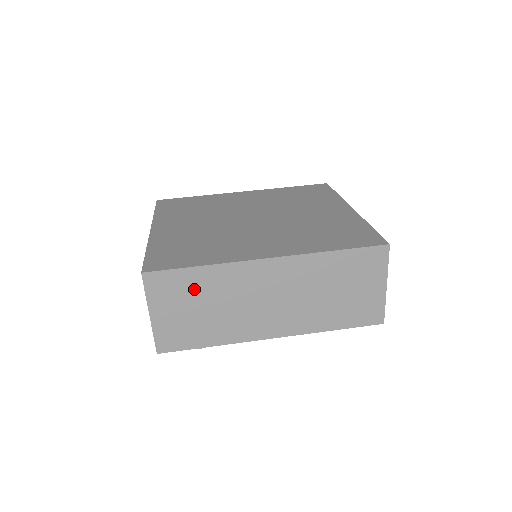
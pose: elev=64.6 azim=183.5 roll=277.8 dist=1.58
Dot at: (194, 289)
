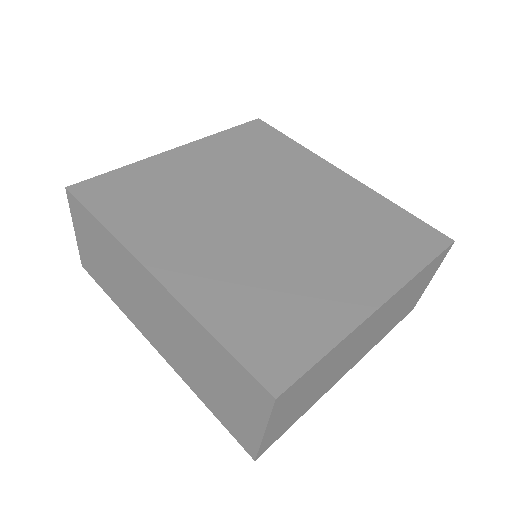
Dot at: (99, 240)
